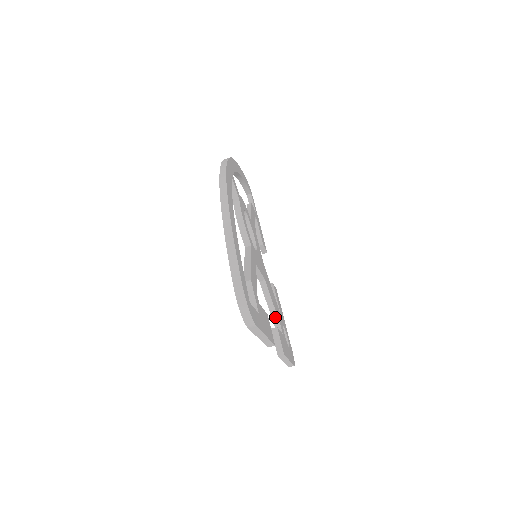
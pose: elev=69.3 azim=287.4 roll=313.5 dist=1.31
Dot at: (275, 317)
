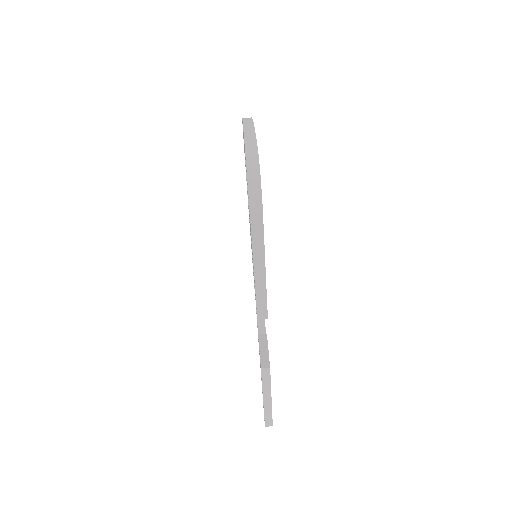
Dot at: occluded
